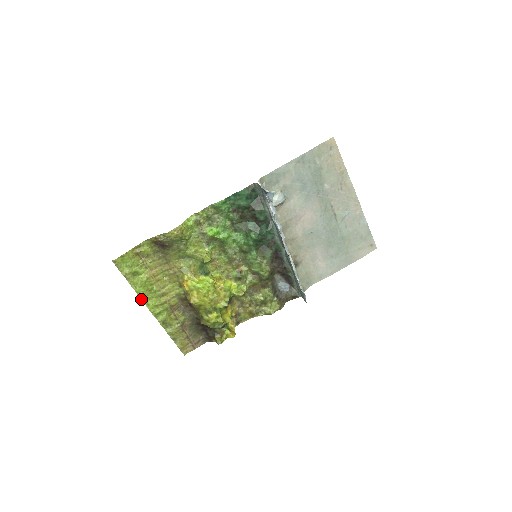
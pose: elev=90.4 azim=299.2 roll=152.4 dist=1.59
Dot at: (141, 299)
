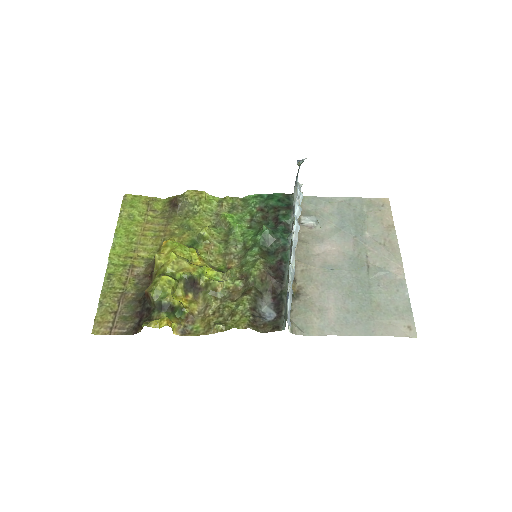
Dot at: (113, 240)
